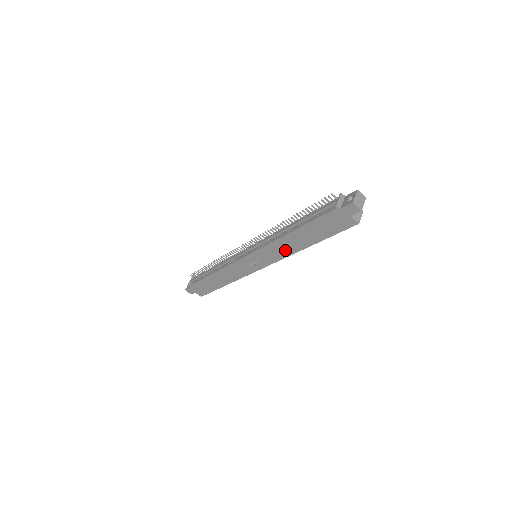
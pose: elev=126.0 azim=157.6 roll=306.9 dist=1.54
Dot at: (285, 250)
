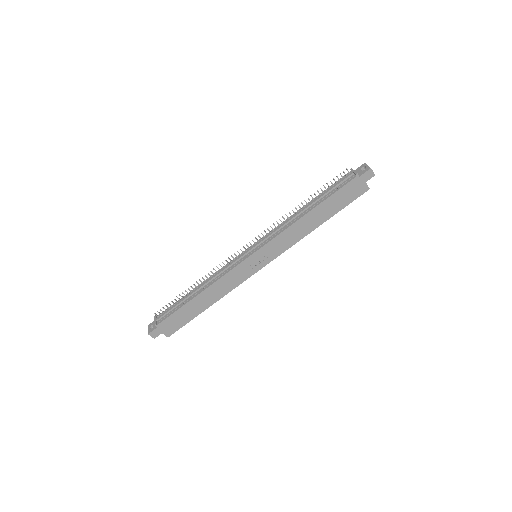
Dot at: (297, 235)
